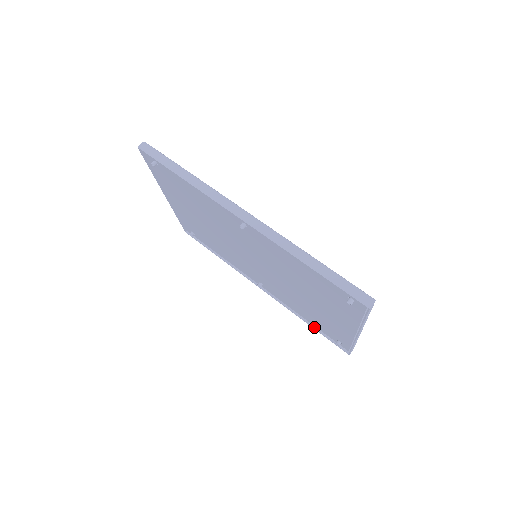
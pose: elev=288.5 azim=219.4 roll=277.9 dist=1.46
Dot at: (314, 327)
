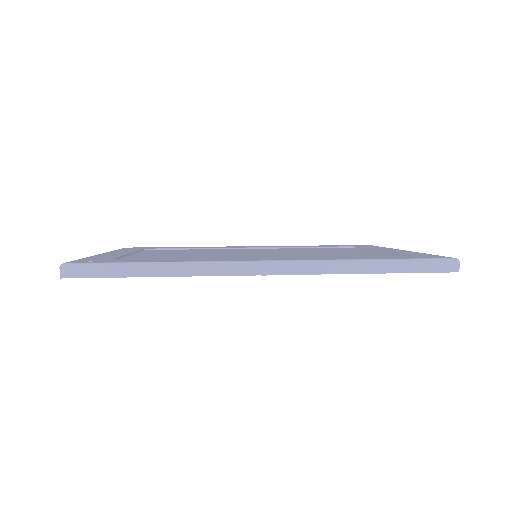
Dot at: occluded
